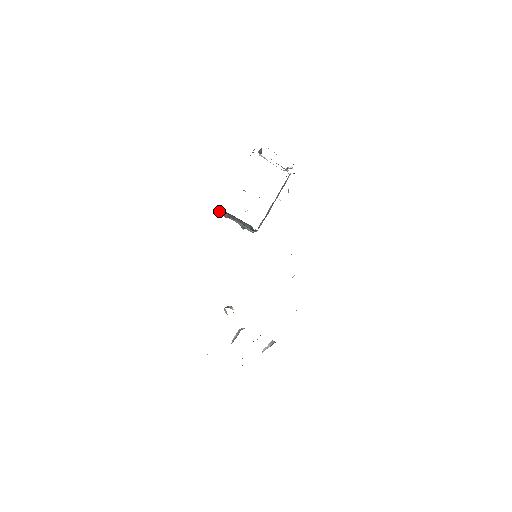
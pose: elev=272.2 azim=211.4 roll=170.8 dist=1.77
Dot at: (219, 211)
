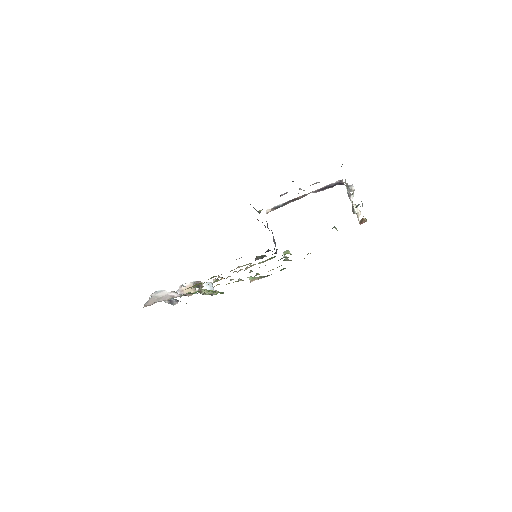
Dot at: (257, 219)
